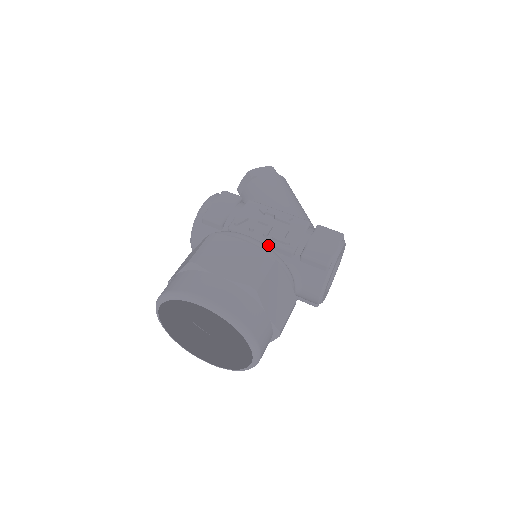
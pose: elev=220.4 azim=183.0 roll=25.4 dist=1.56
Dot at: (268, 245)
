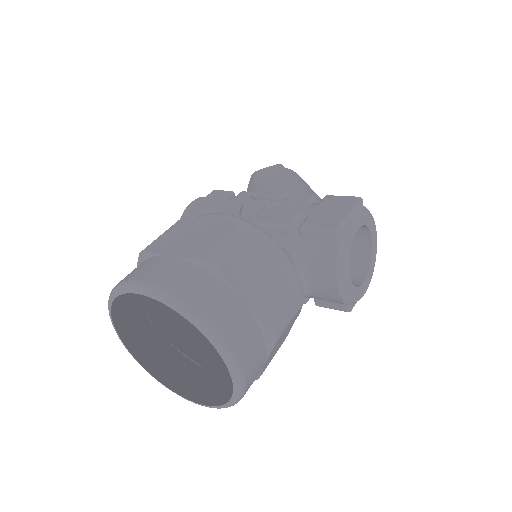
Dot at: occluded
